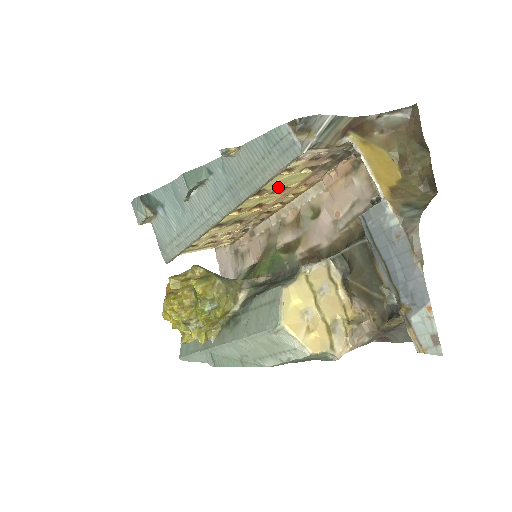
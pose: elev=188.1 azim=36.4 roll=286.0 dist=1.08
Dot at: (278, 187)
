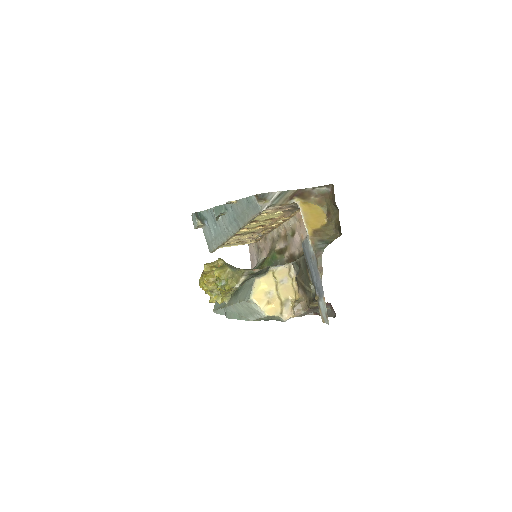
Dot at: (265, 219)
